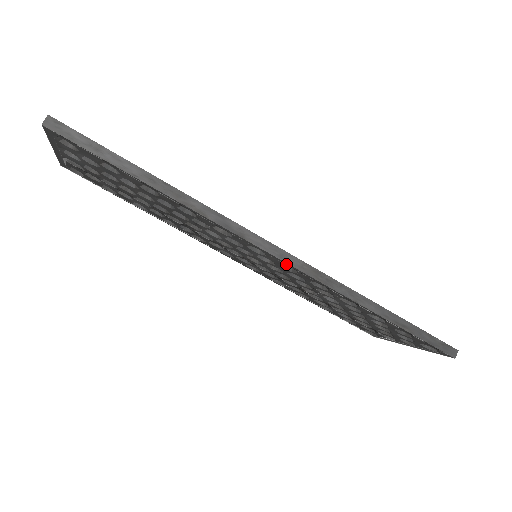
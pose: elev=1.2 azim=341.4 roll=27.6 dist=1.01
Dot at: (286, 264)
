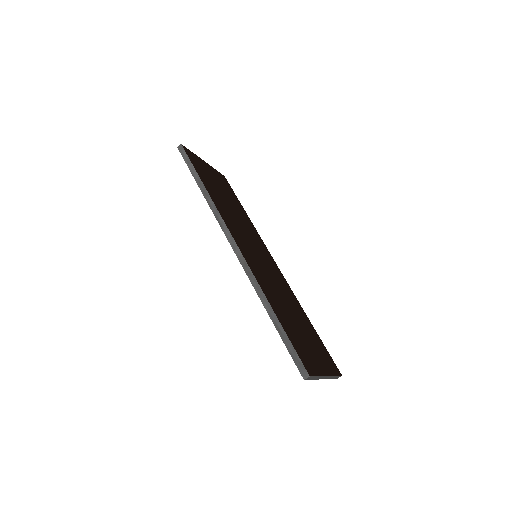
Dot at: (236, 253)
